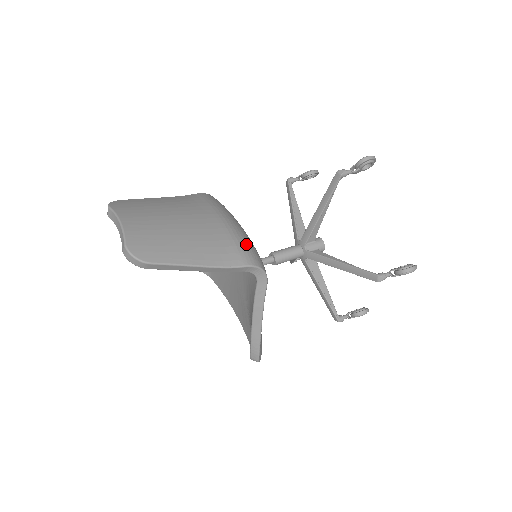
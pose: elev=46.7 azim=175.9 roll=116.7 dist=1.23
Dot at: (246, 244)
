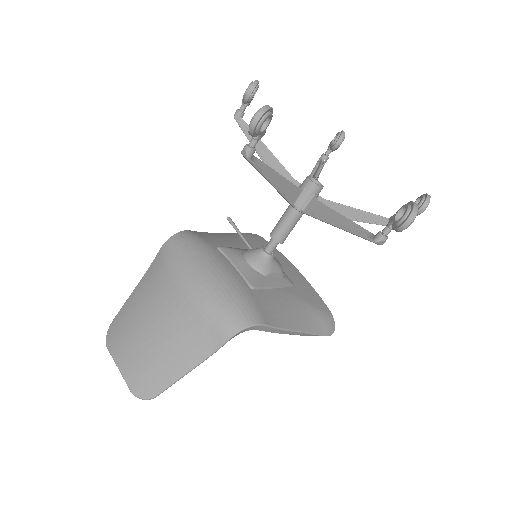
Dot at: (216, 310)
